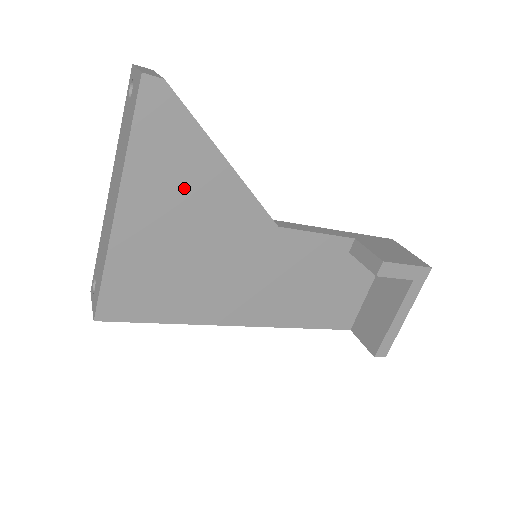
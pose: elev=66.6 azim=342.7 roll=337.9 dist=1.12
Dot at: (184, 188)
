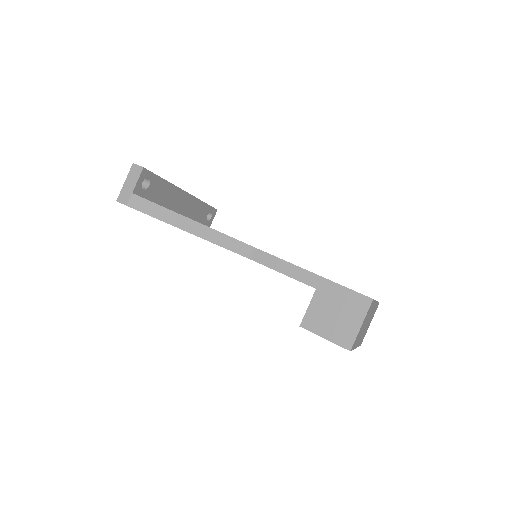
Dot at: occluded
